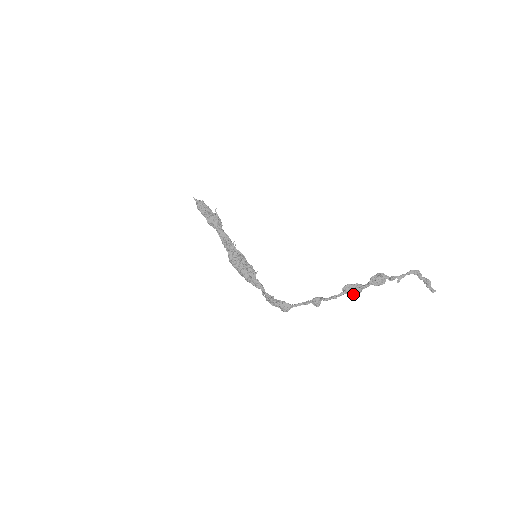
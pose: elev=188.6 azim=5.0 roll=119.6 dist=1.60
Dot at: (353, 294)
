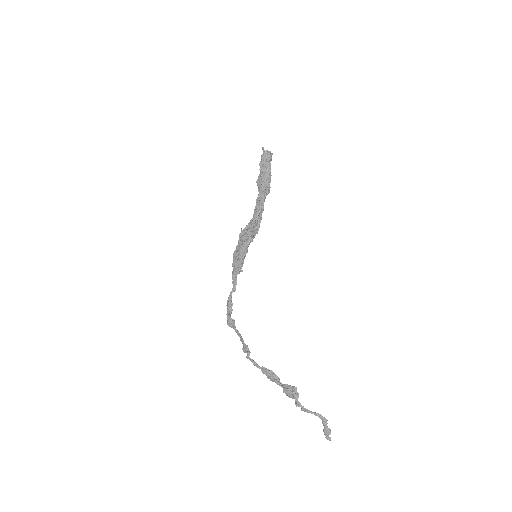
Dot at: (268, 377)
